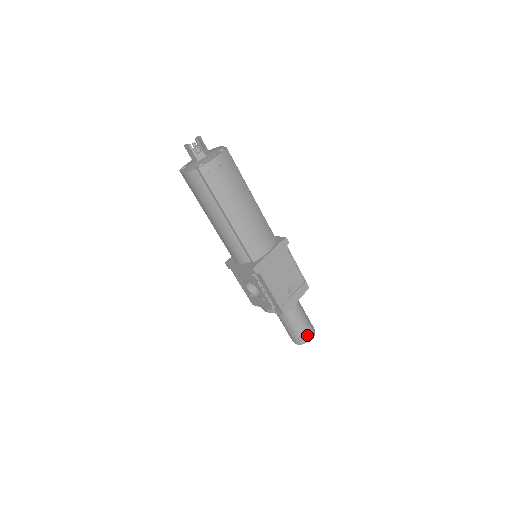
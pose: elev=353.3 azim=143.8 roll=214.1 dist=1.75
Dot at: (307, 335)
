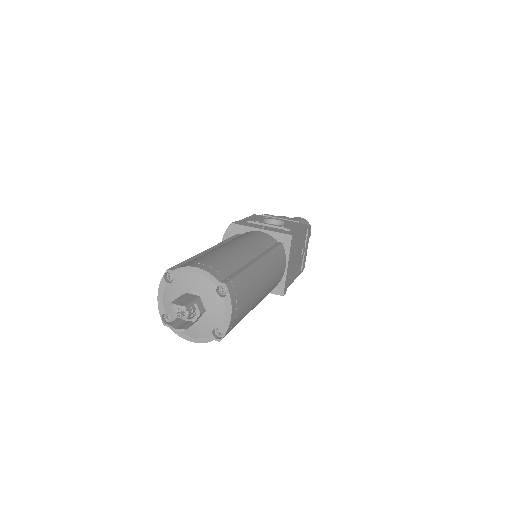
Dot at: occluded
